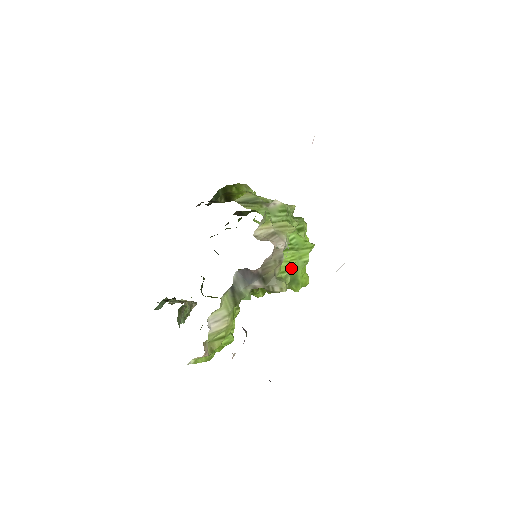
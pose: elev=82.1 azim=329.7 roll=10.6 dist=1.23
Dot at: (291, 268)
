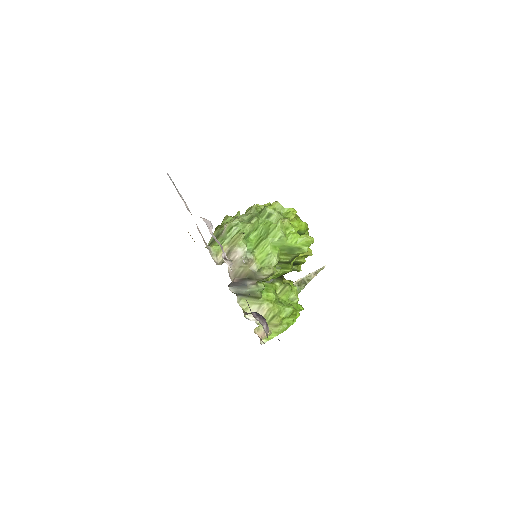
Dot at: (269, 253)
